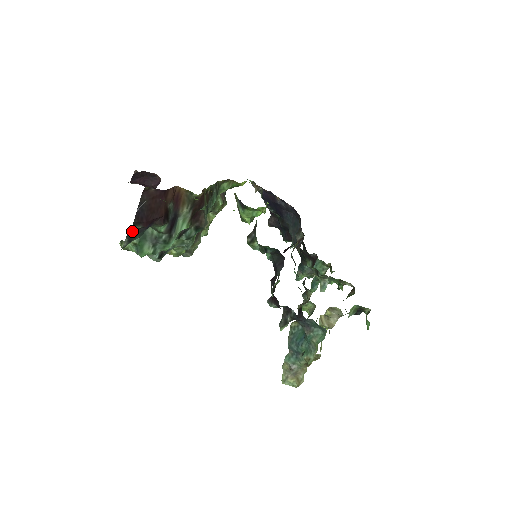
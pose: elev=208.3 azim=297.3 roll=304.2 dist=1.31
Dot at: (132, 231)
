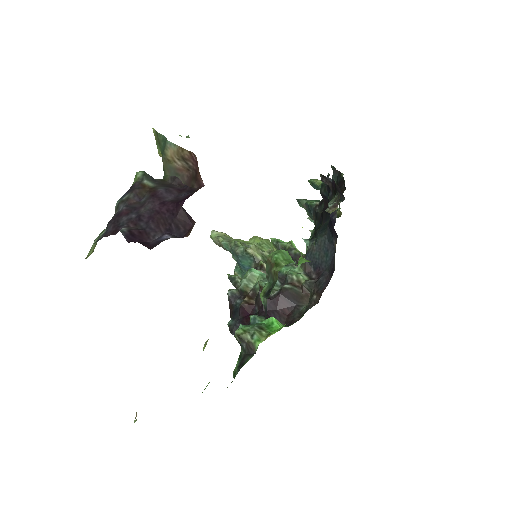
Dot at: occluded
